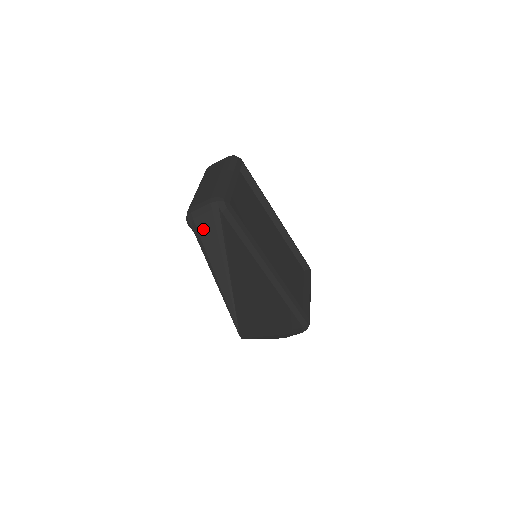
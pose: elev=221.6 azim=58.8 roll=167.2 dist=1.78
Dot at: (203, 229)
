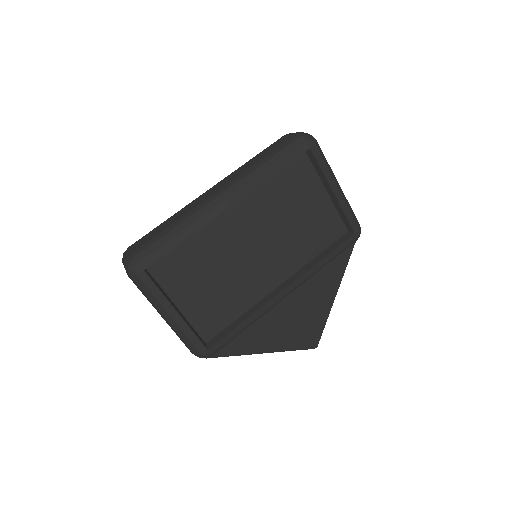
Dot at: occluded
